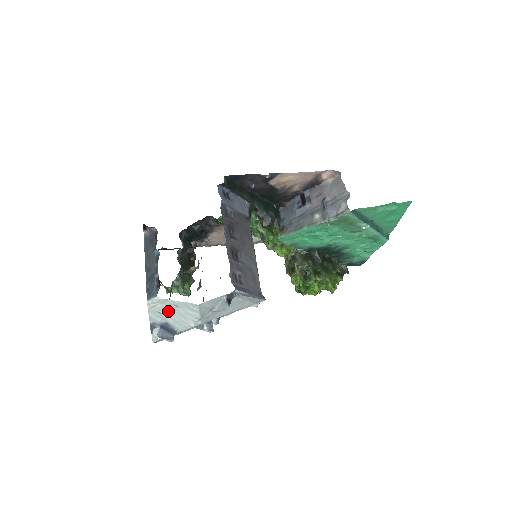
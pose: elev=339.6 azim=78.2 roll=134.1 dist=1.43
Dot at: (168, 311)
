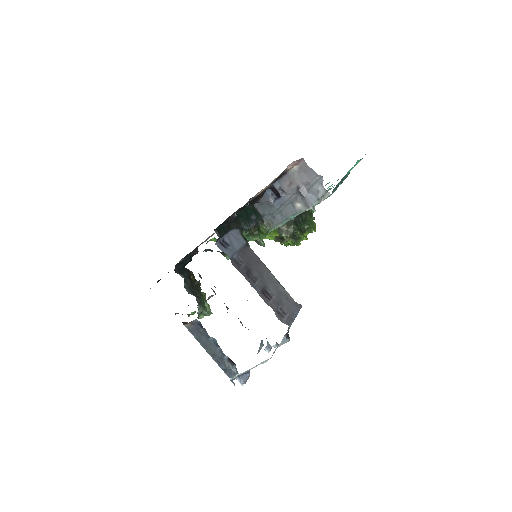
Dot at: occluded
